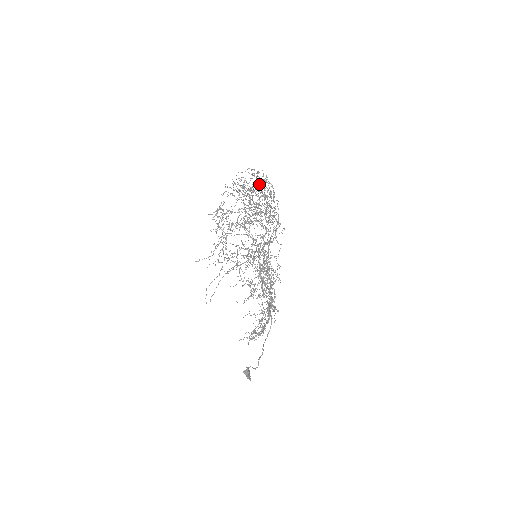
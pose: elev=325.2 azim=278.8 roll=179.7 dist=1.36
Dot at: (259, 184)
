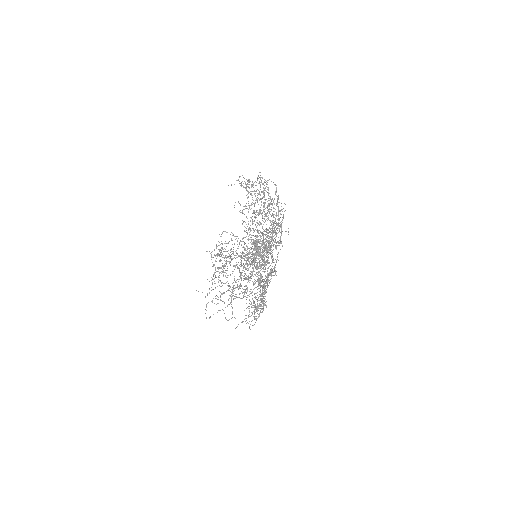
Dot at: (266, 191)
